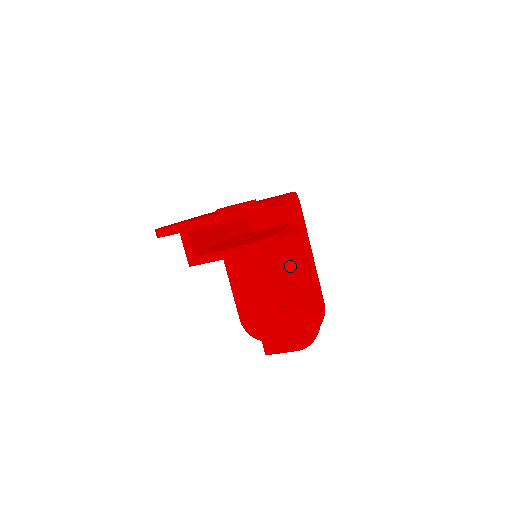
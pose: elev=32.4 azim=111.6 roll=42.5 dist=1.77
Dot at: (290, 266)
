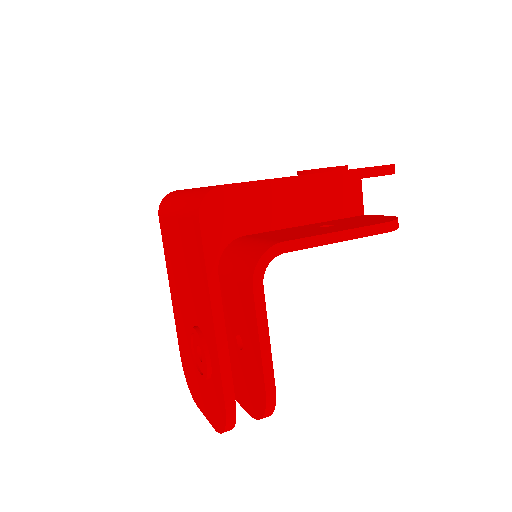
Dot at: occluded
